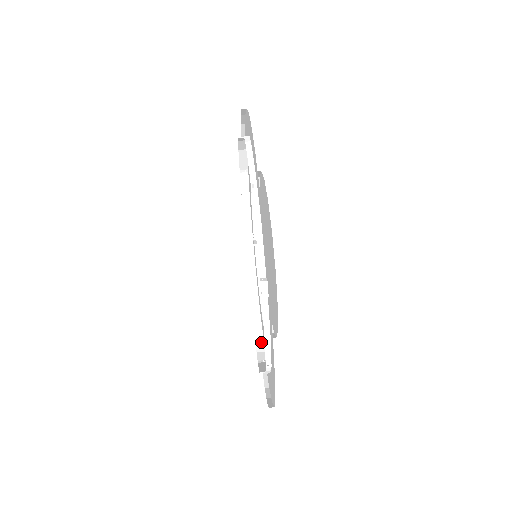
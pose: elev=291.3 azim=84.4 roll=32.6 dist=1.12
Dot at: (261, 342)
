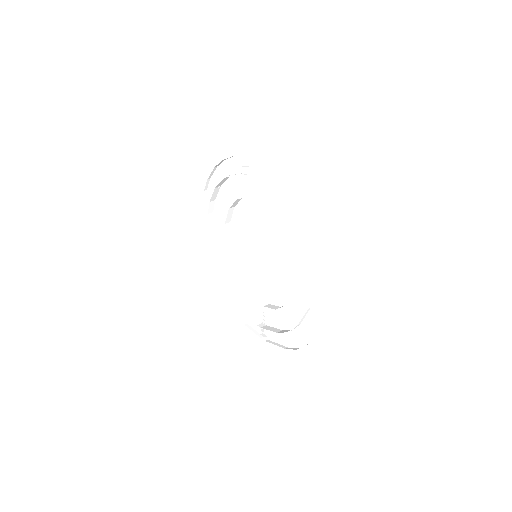
Dot at: (309, 303)
